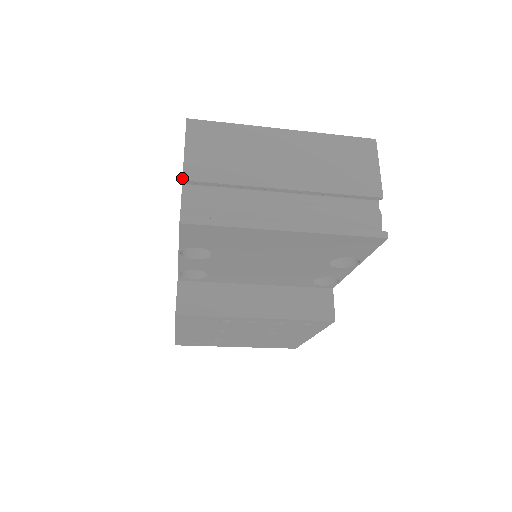
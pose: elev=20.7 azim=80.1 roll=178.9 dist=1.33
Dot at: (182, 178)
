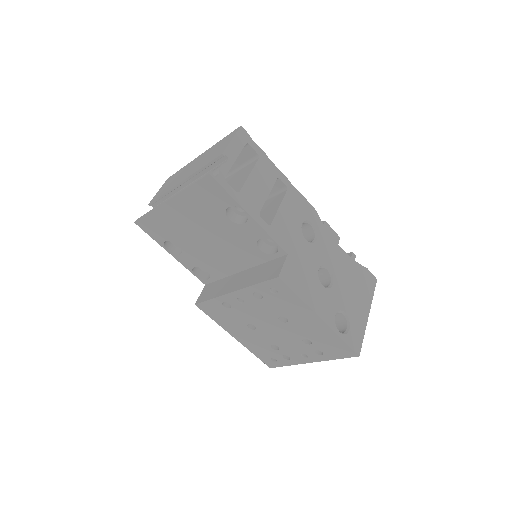
Dot at: (148, 204)
